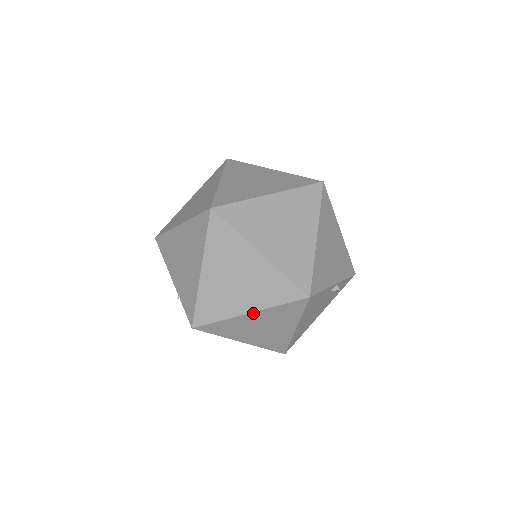
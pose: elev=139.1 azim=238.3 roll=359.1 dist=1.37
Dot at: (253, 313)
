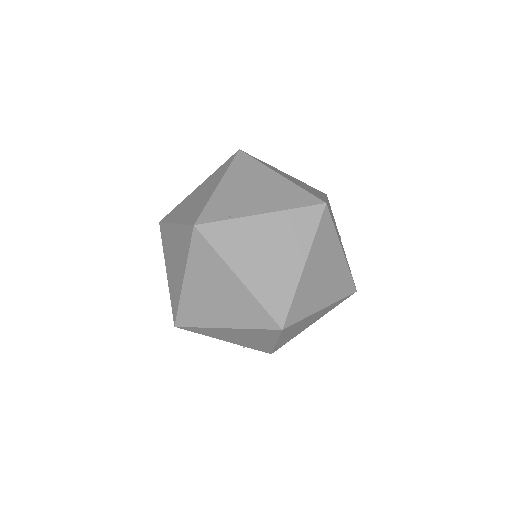
Dot at: (315, 321)
